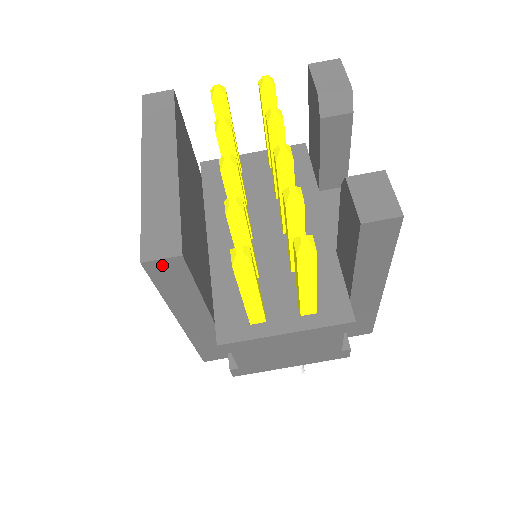
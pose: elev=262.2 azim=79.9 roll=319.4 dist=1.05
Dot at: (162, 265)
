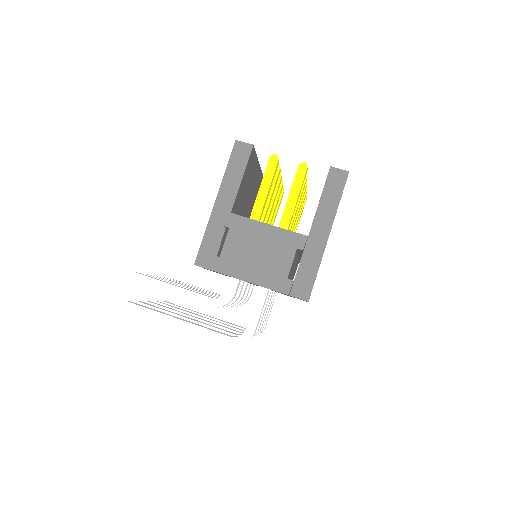
Dot at: (242, 147)
